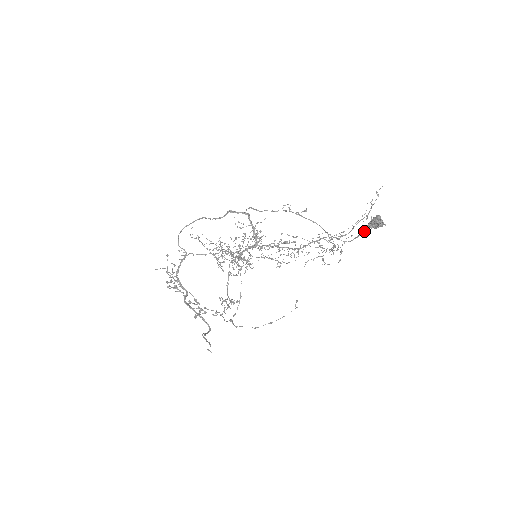
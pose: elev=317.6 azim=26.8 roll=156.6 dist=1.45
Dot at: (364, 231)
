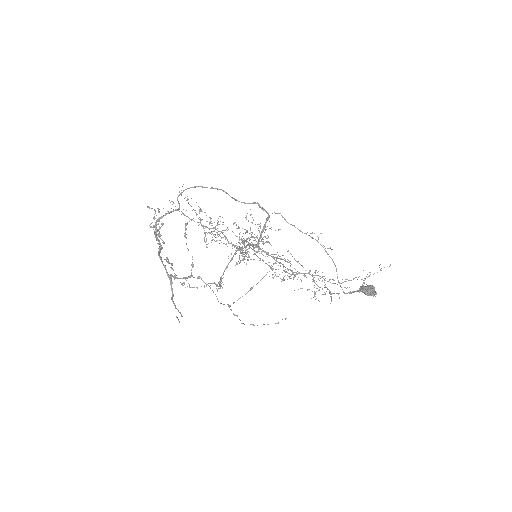
Dot at: (357, 291)
